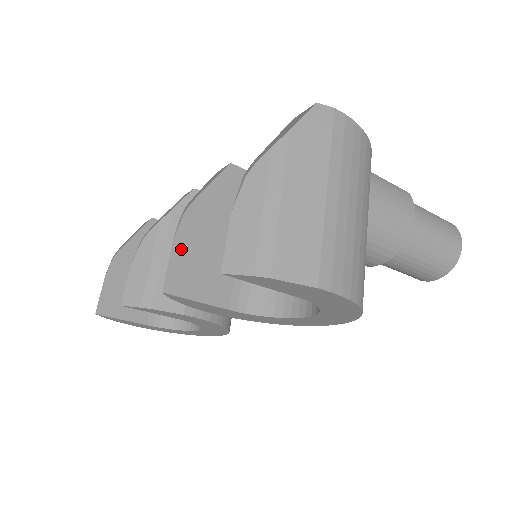
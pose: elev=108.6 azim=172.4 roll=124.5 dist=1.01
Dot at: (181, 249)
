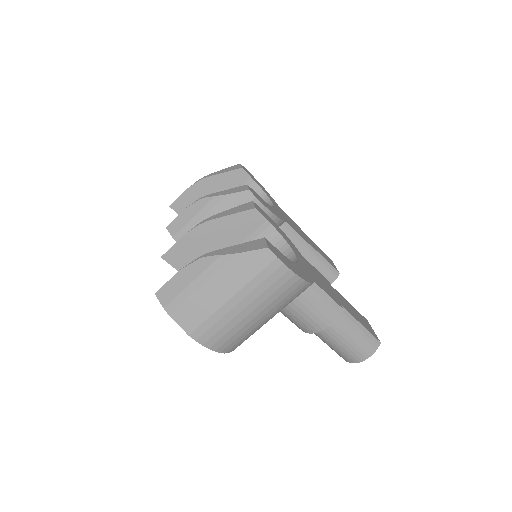
Dot at: (186, 242)
